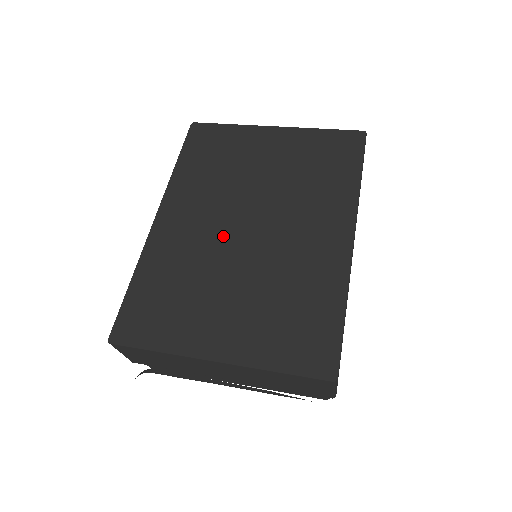
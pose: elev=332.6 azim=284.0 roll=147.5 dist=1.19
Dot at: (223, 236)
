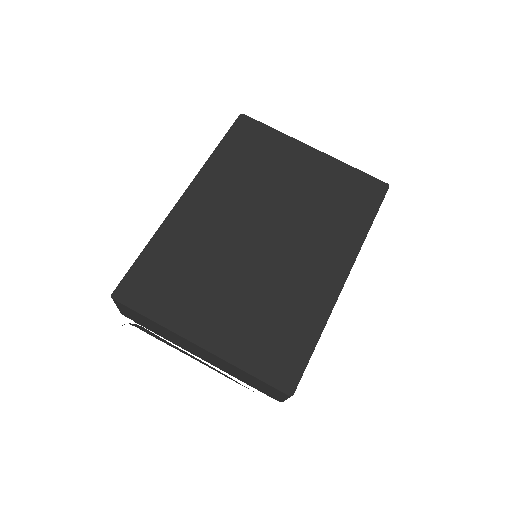
Dot at: (237, 236)
